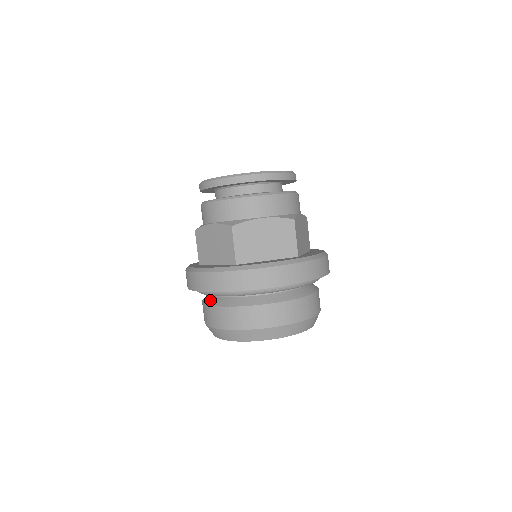
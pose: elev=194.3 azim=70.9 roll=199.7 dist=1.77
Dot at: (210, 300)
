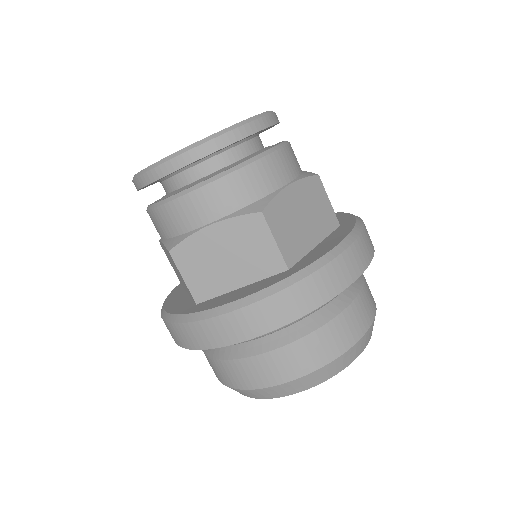
Dot at: occluded
